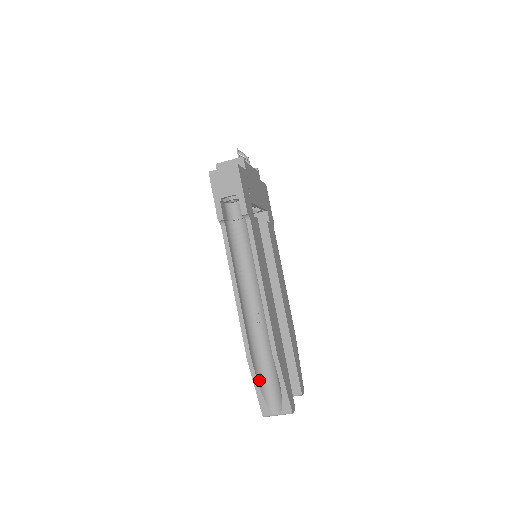
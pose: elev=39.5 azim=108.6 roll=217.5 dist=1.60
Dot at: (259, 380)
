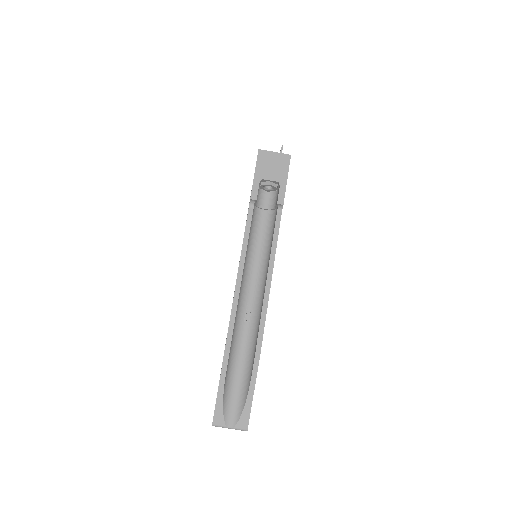
Dot at: (226, 381)
